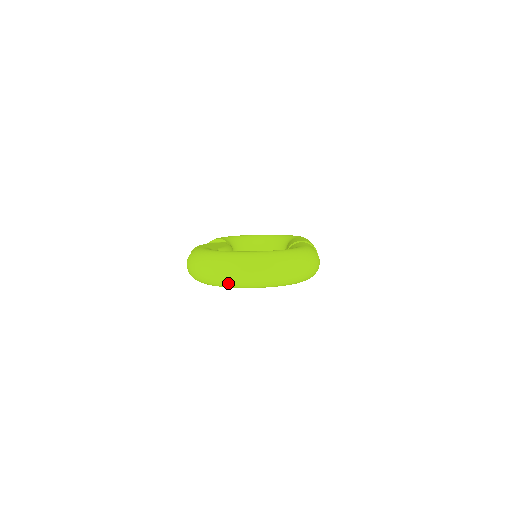
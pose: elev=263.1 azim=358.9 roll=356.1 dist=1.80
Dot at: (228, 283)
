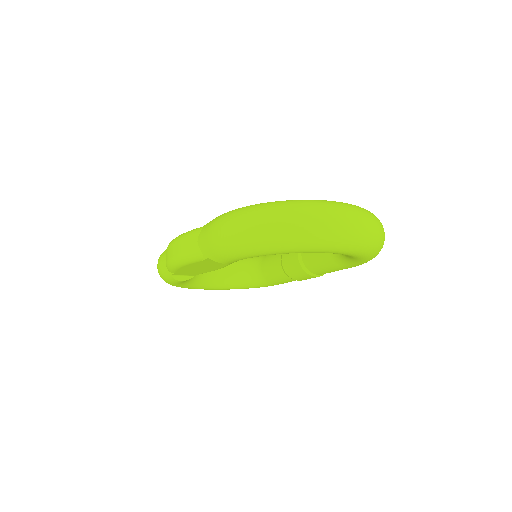
Dot at: (321, 238)
